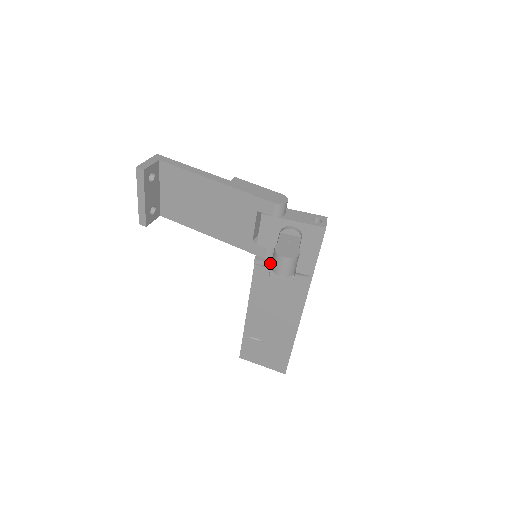
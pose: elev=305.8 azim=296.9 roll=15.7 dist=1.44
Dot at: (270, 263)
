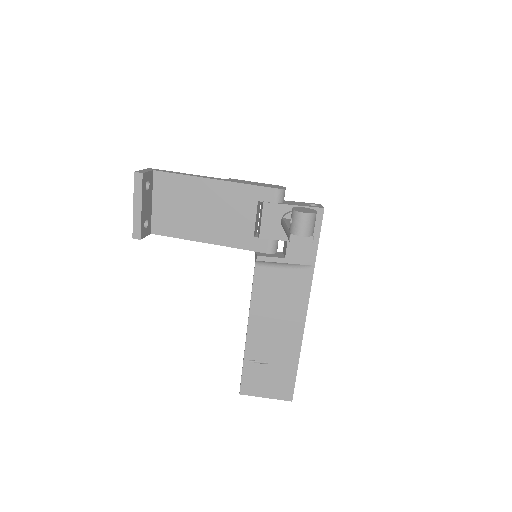
Dot at: (273, 258)
